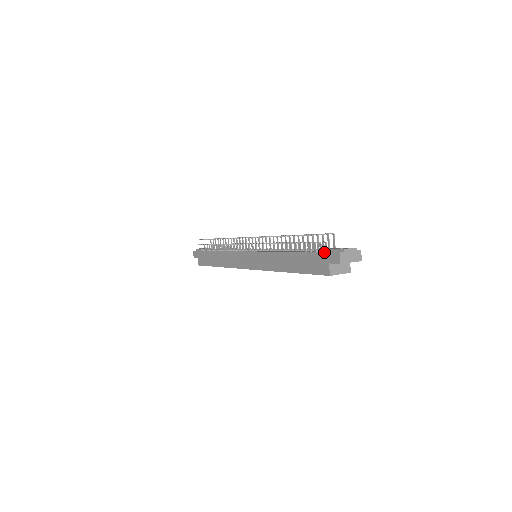
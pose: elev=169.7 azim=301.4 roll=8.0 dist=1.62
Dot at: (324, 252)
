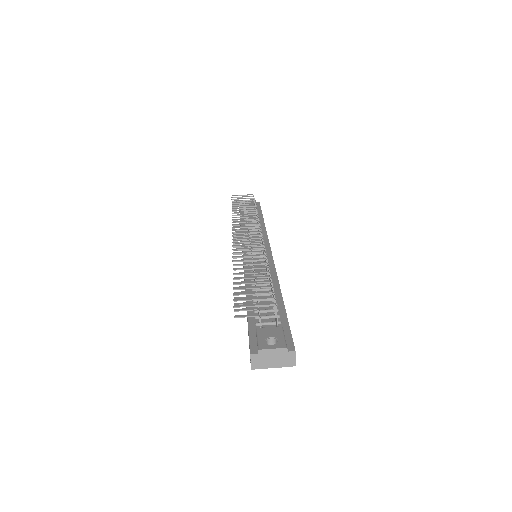
Dot at: occluded
